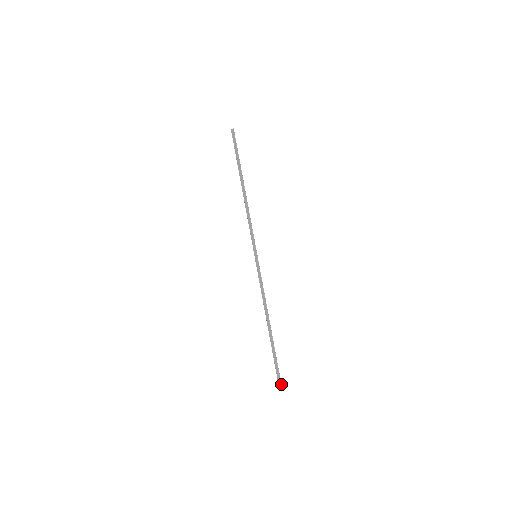
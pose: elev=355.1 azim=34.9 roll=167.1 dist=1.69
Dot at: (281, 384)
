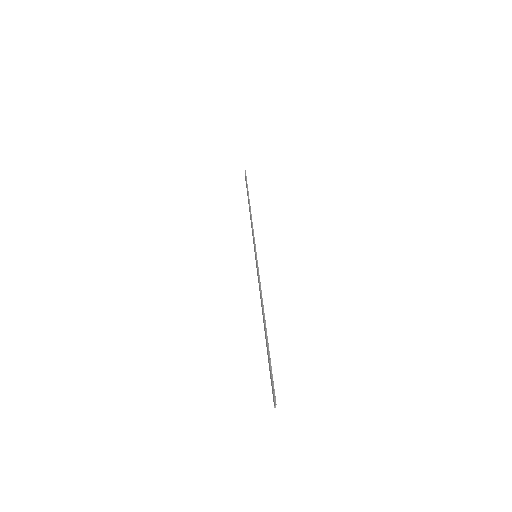
Dot at: (275, 401)
